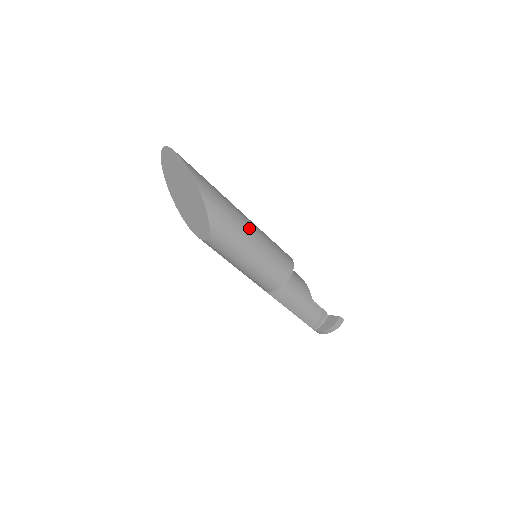
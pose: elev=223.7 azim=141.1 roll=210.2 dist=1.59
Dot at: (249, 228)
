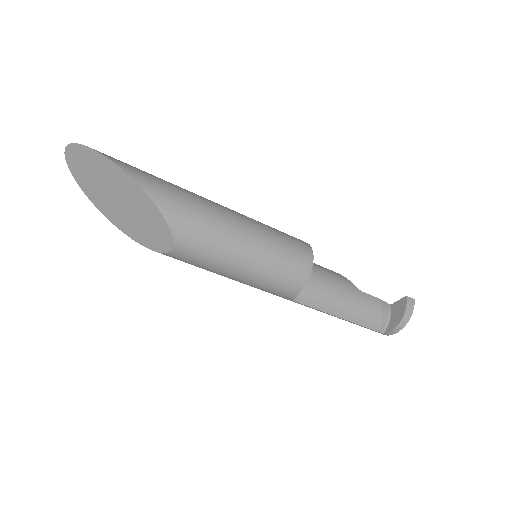
Dot at: (225, 211)
